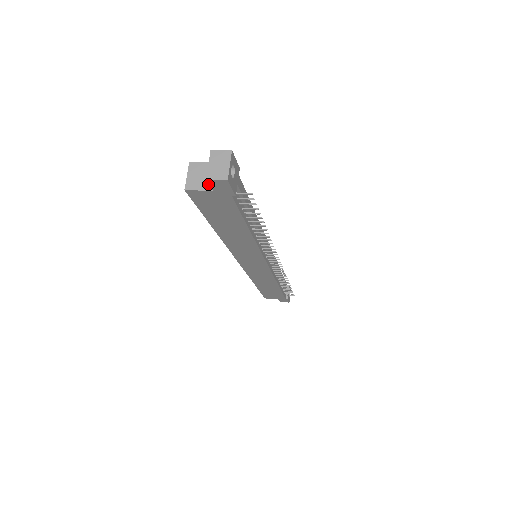
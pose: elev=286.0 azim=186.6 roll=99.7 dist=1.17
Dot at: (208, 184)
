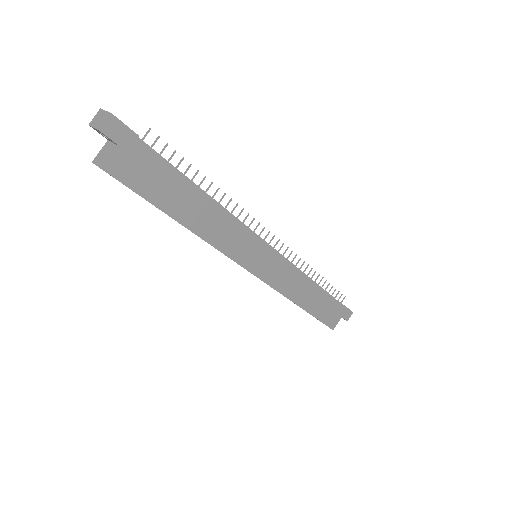
Dot at: (113, 149)
